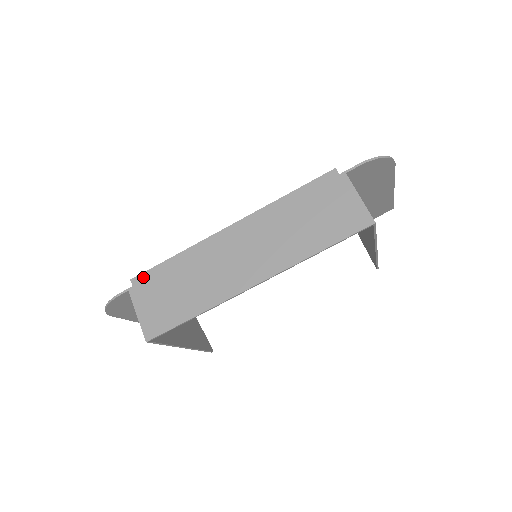
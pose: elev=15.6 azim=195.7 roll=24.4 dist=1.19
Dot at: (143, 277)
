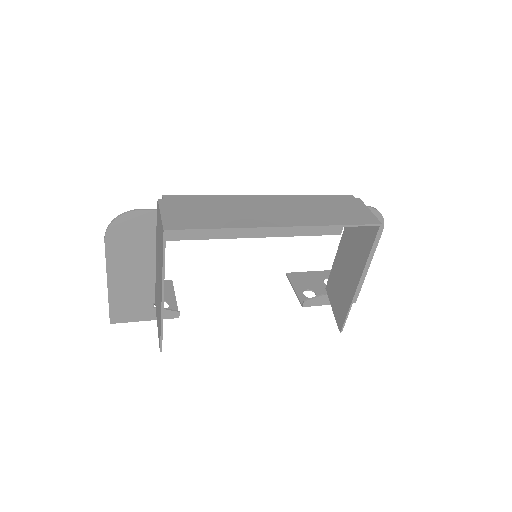
Dot at: (176, 197)
